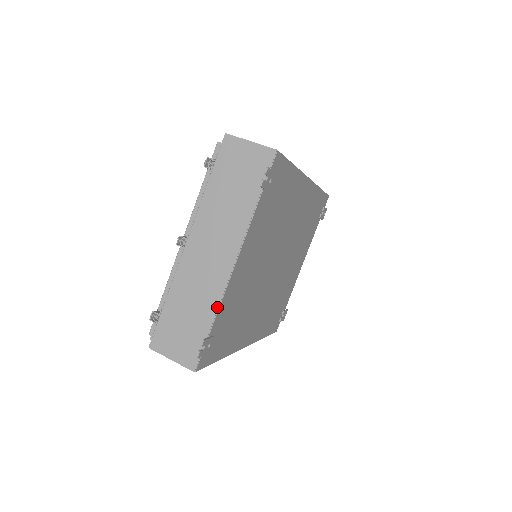
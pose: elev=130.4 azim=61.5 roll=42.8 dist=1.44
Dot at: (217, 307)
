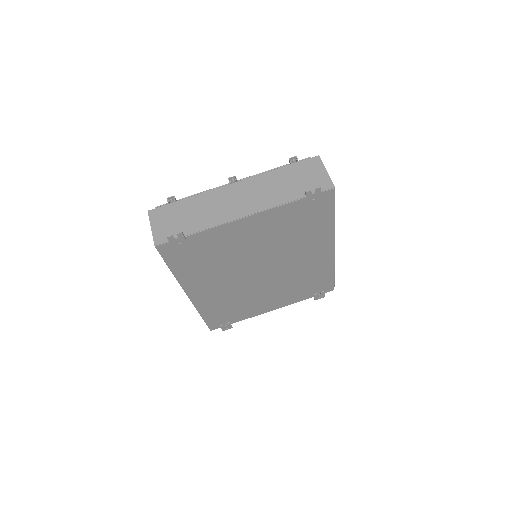
Dot at: (209, 227)
